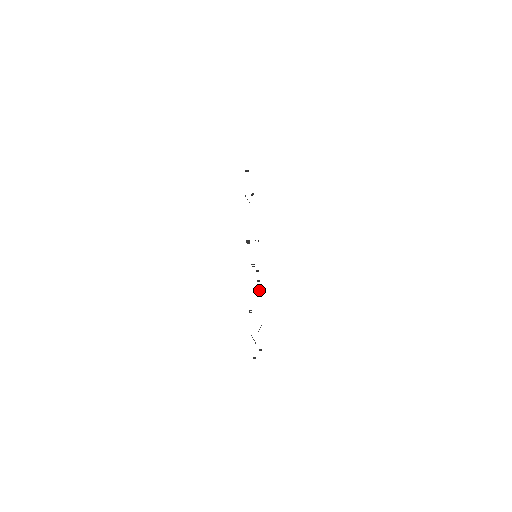
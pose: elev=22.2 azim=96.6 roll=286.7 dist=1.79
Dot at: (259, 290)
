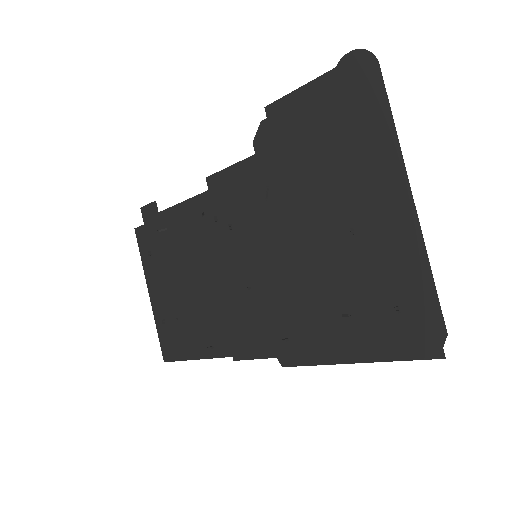
Dot at: (203, 216)
